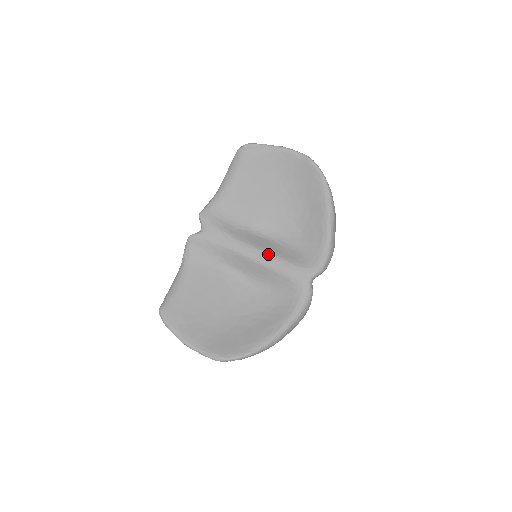
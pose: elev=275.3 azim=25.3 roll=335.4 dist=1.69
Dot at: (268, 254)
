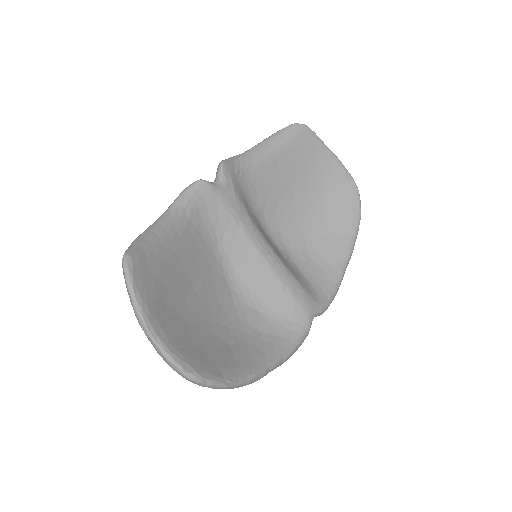
Dot at: (280, 260)
